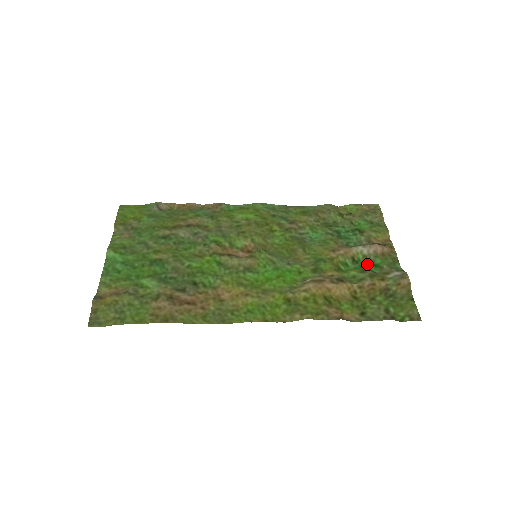
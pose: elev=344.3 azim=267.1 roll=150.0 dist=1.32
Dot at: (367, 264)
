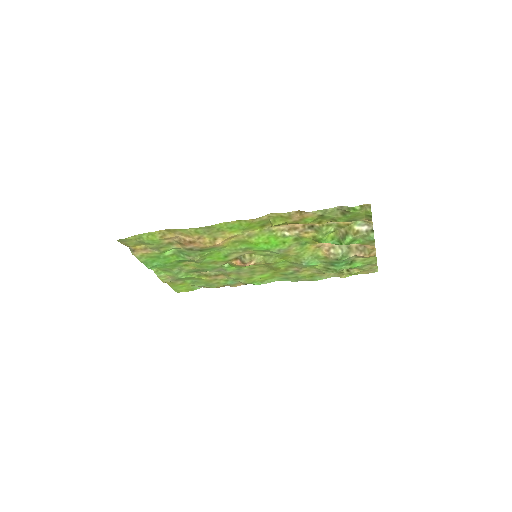
Dot at: occluded
